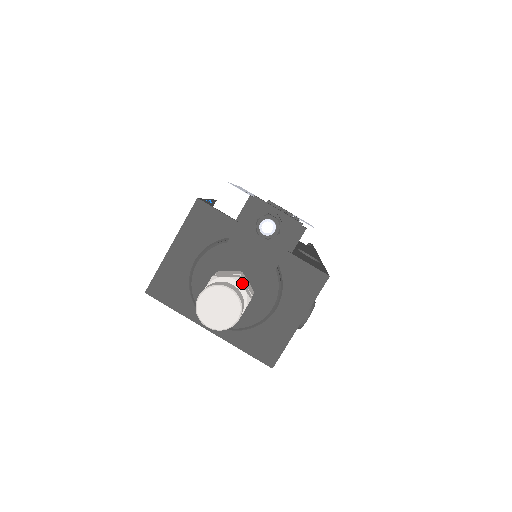
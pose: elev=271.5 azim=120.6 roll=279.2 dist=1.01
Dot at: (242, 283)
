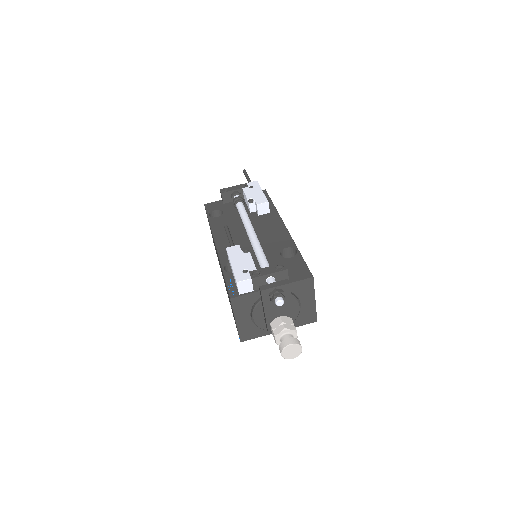
Dot at: (288, 328)
